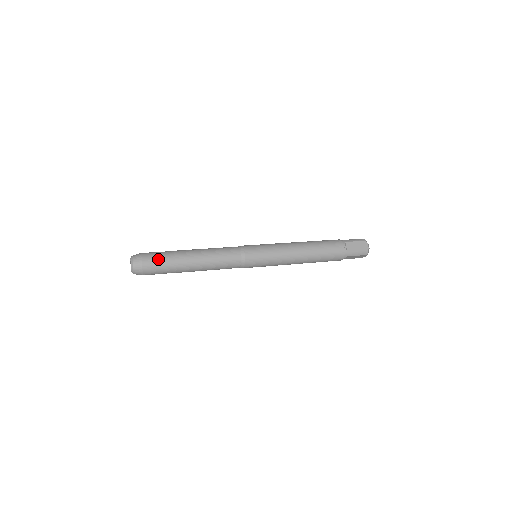
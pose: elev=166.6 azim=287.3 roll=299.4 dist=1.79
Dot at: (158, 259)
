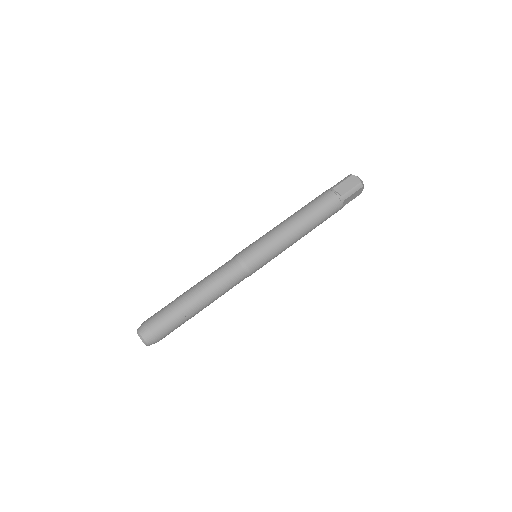
Dot at: (172, 330)
